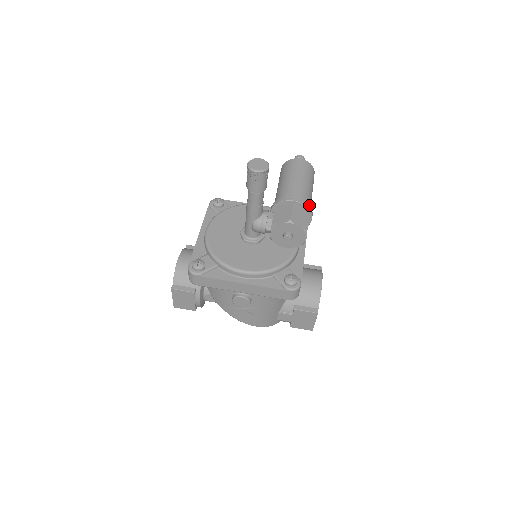
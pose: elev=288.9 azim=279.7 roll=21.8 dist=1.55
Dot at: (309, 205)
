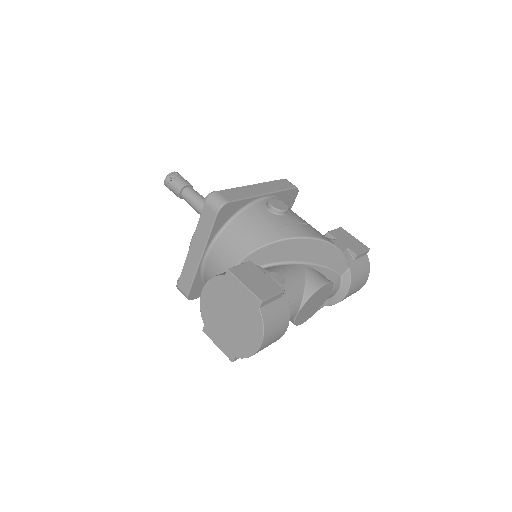
Dot at: occluded
